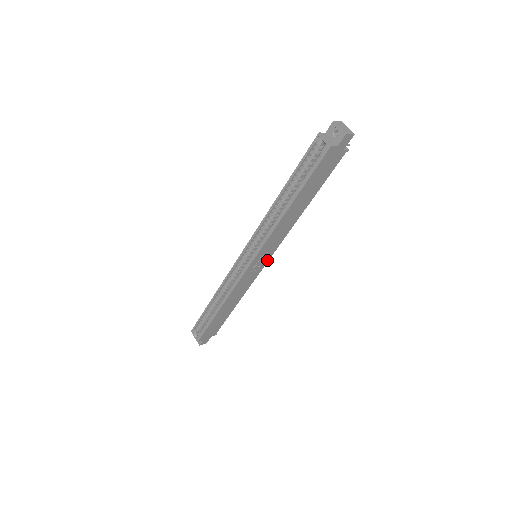
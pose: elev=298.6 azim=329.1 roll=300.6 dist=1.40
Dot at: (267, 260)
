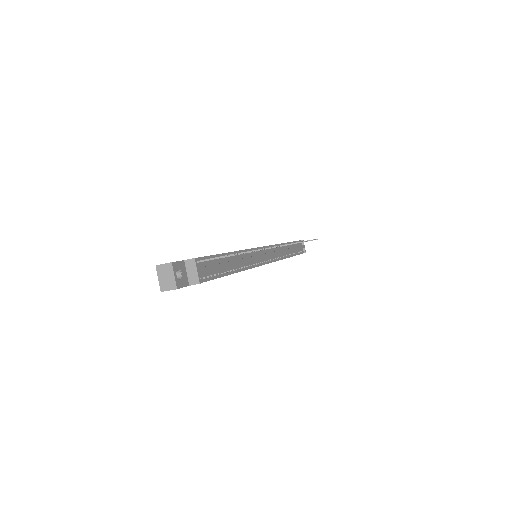
Dot at: occluded
